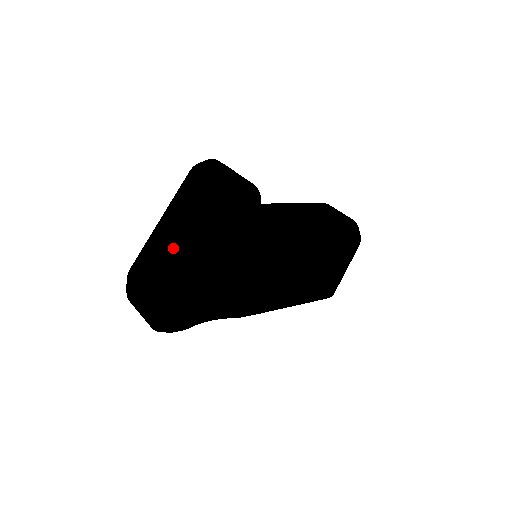
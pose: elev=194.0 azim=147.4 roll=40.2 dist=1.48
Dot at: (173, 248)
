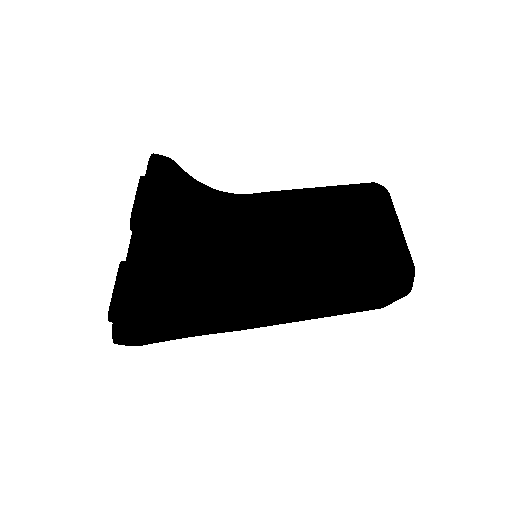
Dot at: occluded
